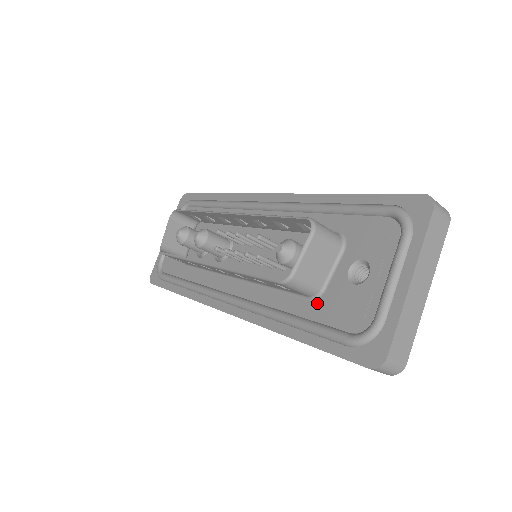
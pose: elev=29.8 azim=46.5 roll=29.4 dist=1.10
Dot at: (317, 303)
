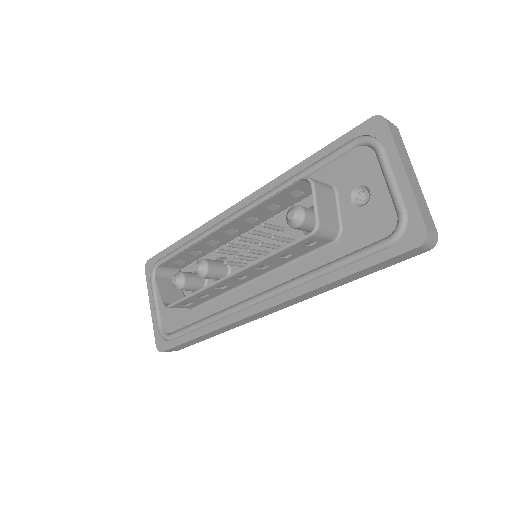
Dot at: (342, 240)
